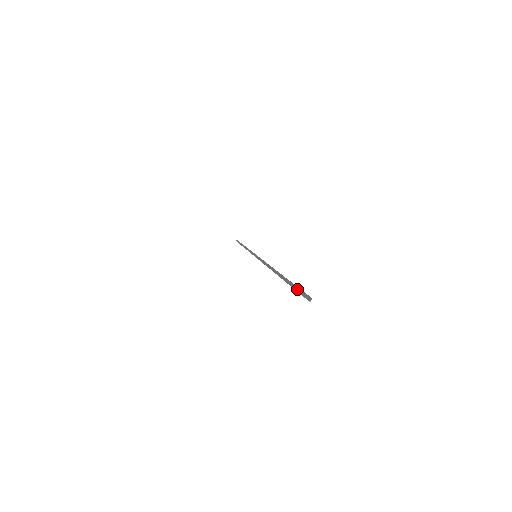
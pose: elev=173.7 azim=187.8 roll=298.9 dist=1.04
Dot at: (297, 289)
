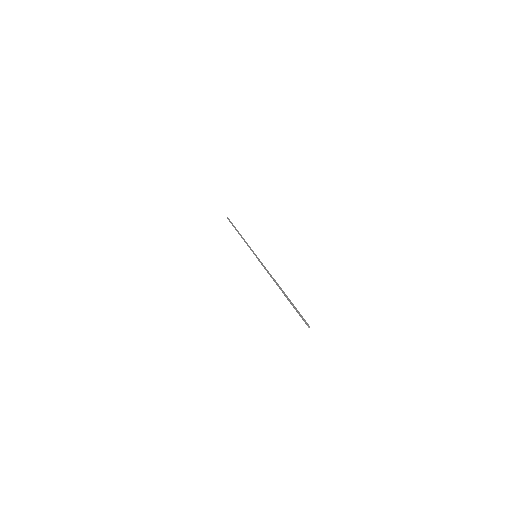
Dot at: (299, 313)
